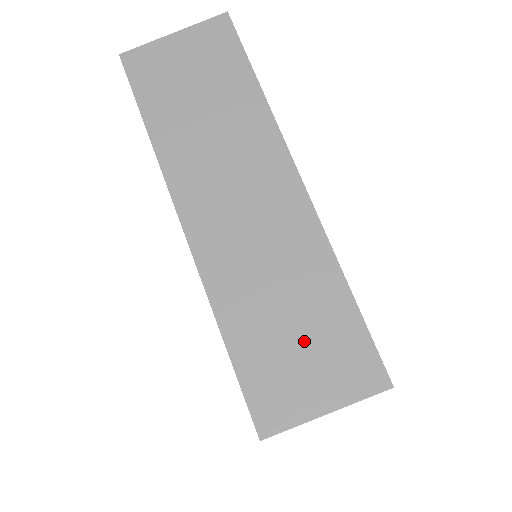
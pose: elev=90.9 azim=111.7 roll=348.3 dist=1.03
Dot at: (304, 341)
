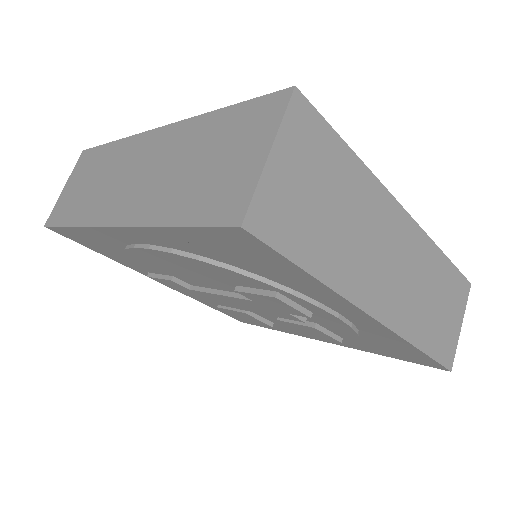
Dot at: (218, 157)
